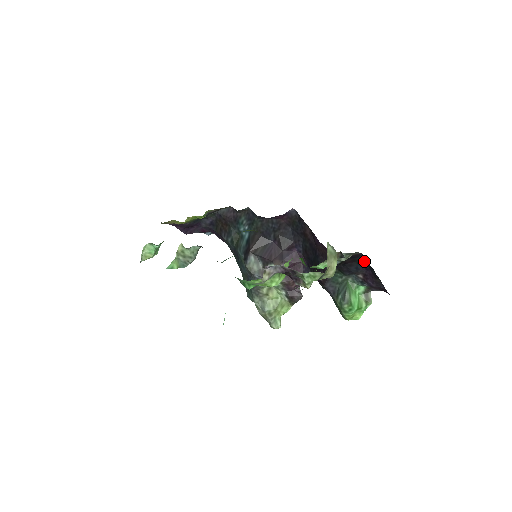
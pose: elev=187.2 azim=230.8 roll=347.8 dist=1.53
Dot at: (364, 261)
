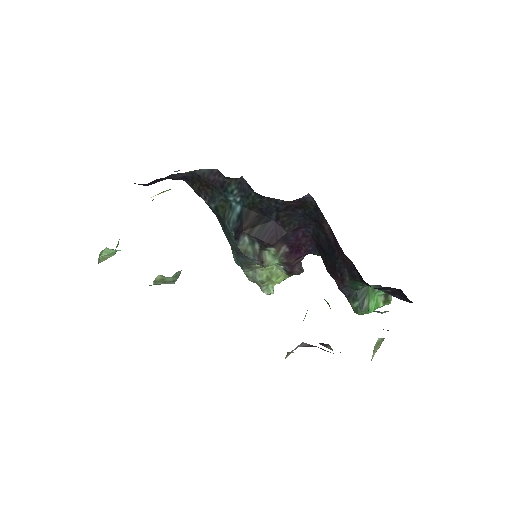
Dot at: occluded
